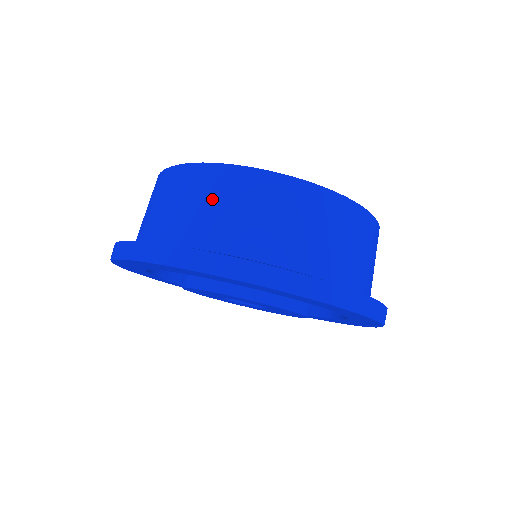
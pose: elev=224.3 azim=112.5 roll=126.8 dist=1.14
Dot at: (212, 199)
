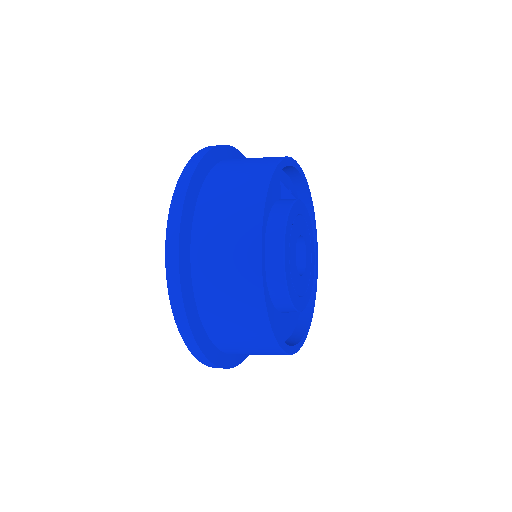
Dot at: (249, 344)
